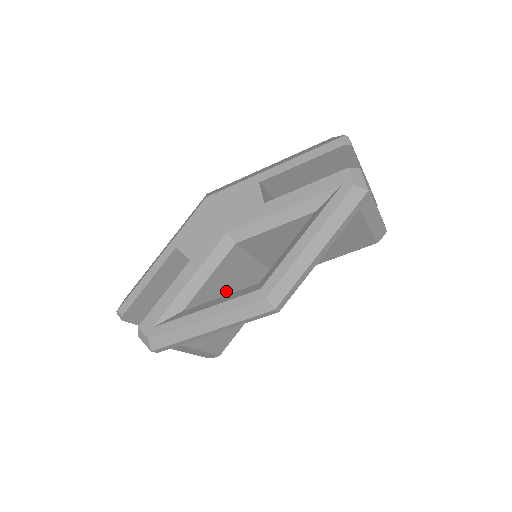
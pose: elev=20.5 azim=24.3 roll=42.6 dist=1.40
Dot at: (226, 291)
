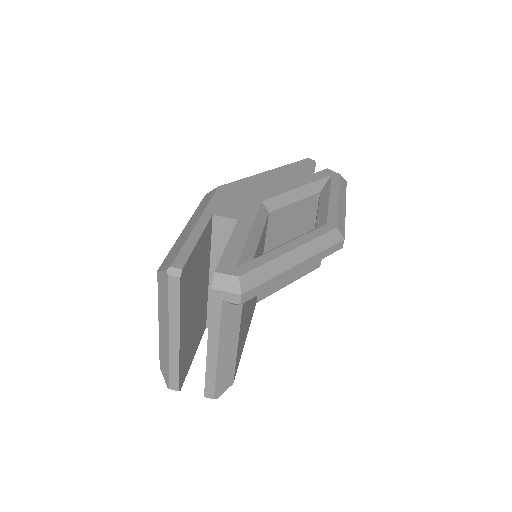
Dot at: occluded
